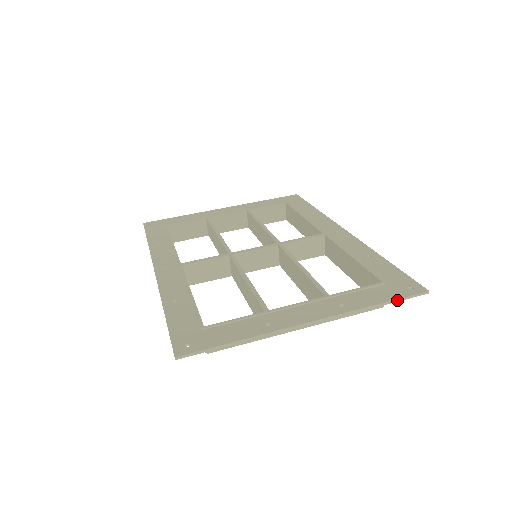
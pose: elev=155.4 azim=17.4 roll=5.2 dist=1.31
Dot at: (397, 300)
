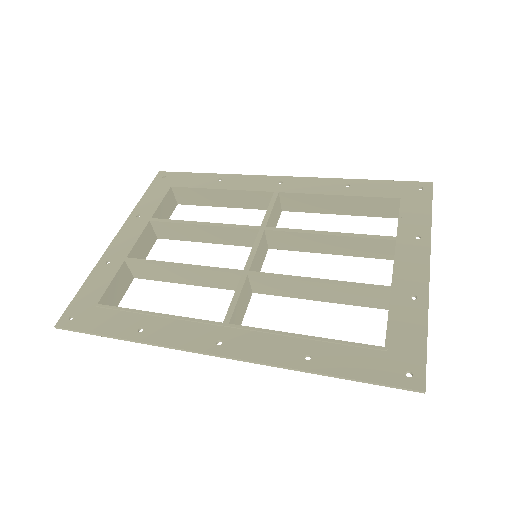
Dot at: occluded
